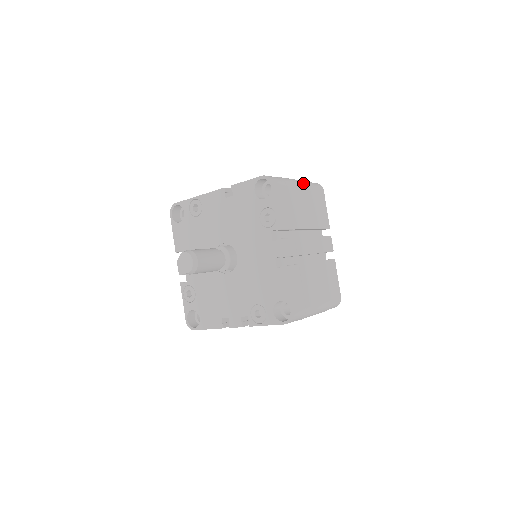
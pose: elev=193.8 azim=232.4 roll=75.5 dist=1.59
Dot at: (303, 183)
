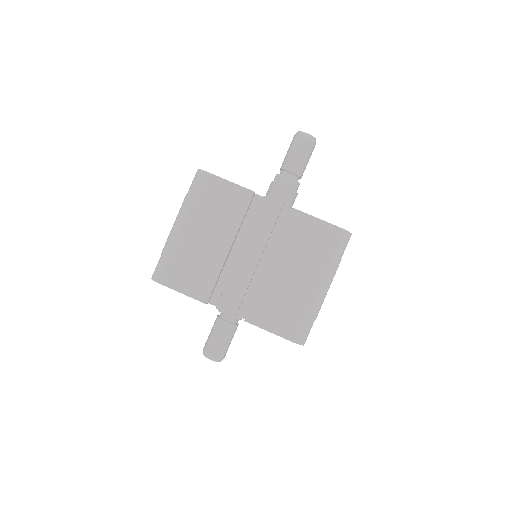
Dot at: (181, 216)
